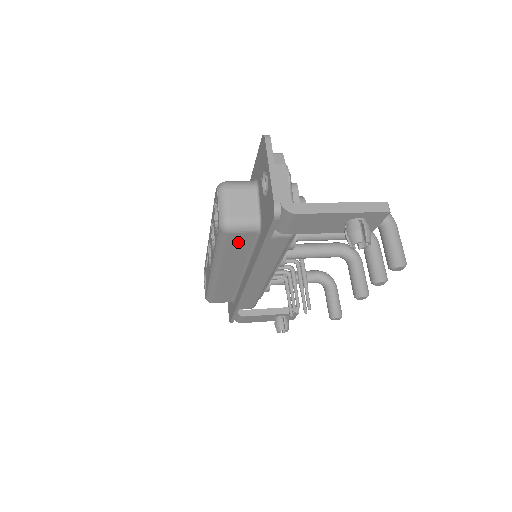
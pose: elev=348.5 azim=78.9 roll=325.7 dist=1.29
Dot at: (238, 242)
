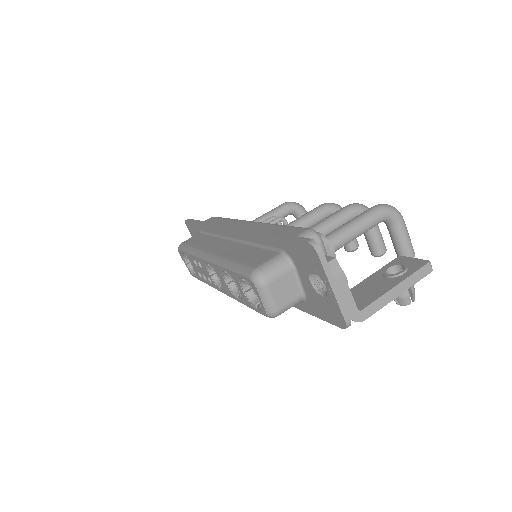
Dot at: occluded
